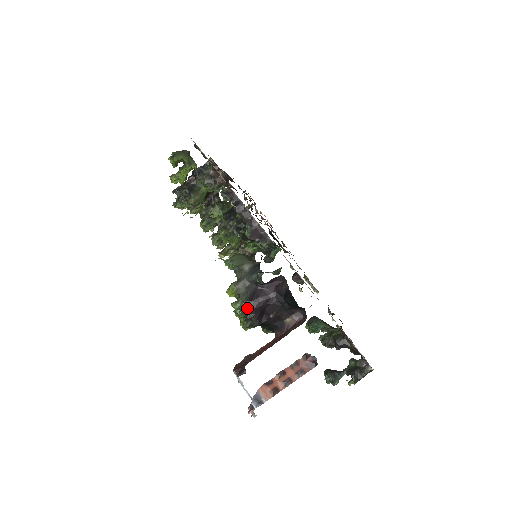
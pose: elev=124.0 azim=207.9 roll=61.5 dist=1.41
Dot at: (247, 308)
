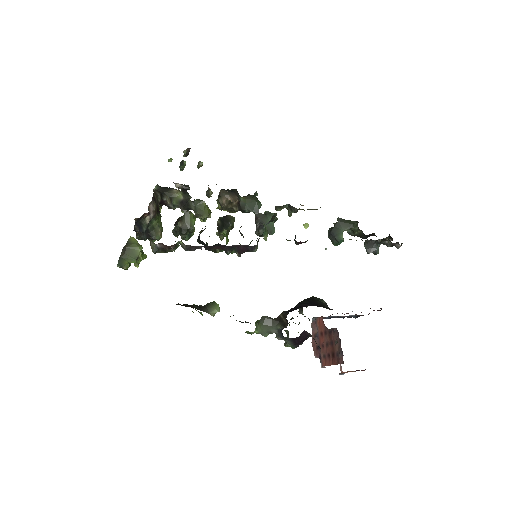
Dot at: (297, 346)
